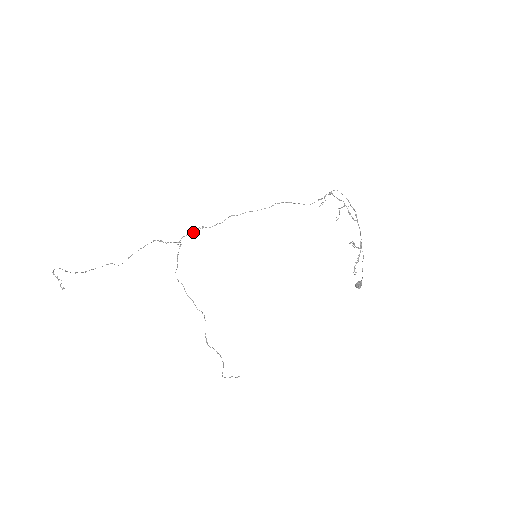
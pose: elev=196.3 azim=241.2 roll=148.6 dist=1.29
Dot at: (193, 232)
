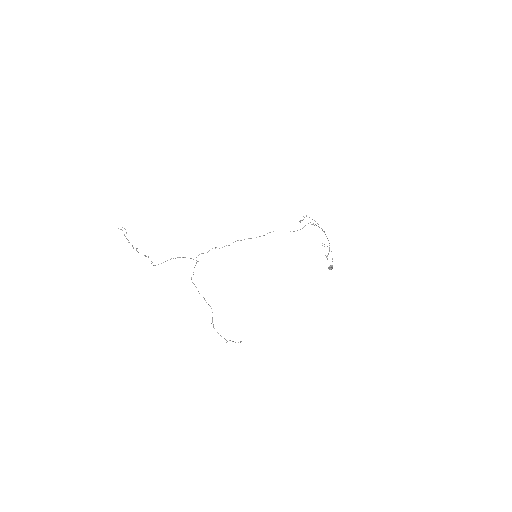
Dot at: occluded
